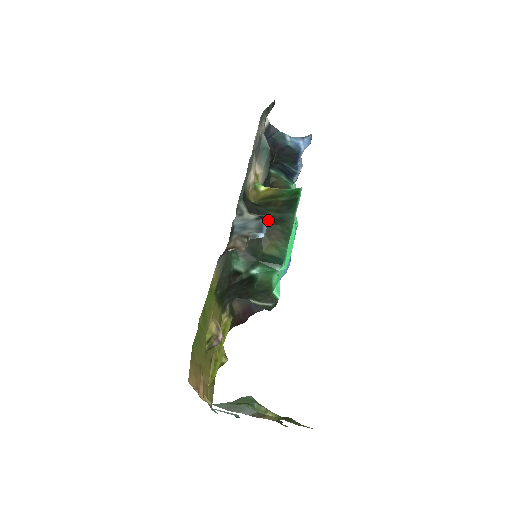
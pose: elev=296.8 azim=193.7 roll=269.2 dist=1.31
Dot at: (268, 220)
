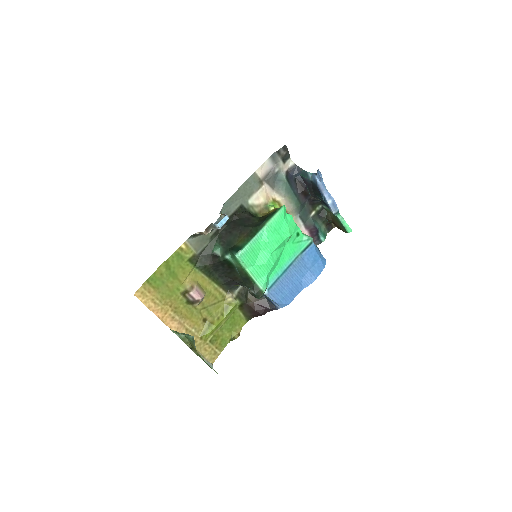
Dot at: (228, 218)
